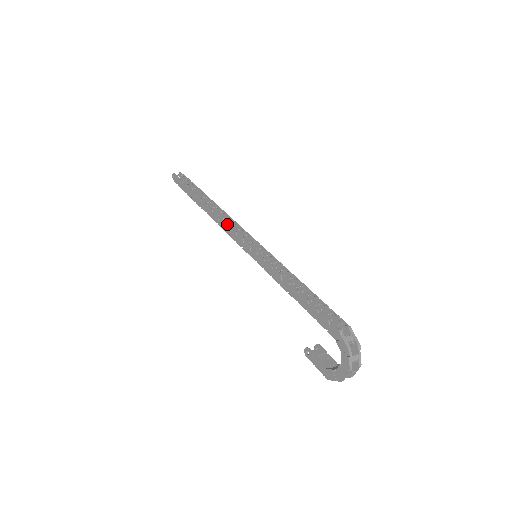
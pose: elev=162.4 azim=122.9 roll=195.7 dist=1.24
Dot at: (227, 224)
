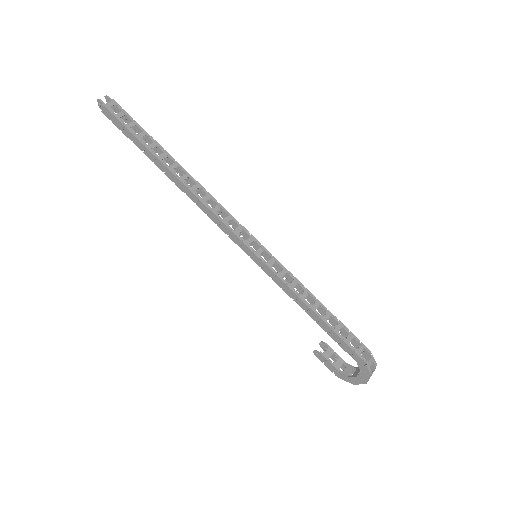
Dot at: (214, 213)
